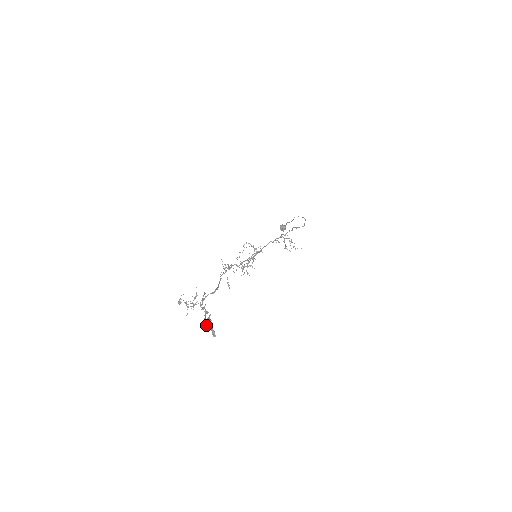
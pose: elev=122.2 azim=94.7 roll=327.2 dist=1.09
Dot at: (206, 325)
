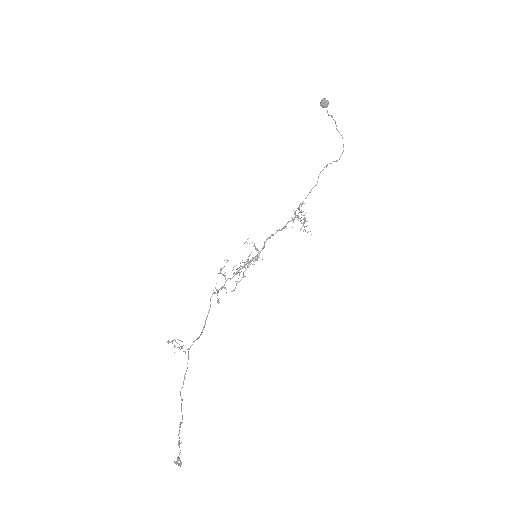
Dot at: (176, 463)
